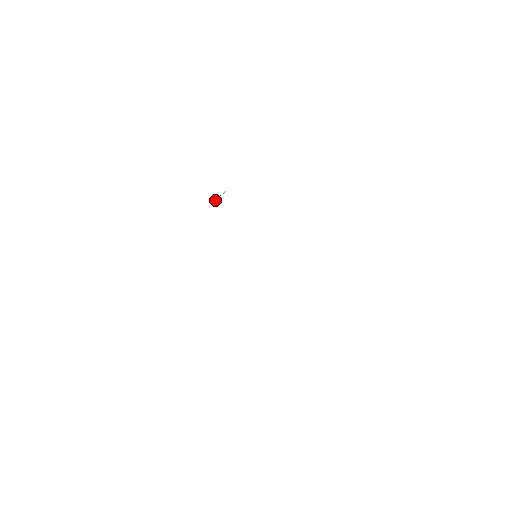
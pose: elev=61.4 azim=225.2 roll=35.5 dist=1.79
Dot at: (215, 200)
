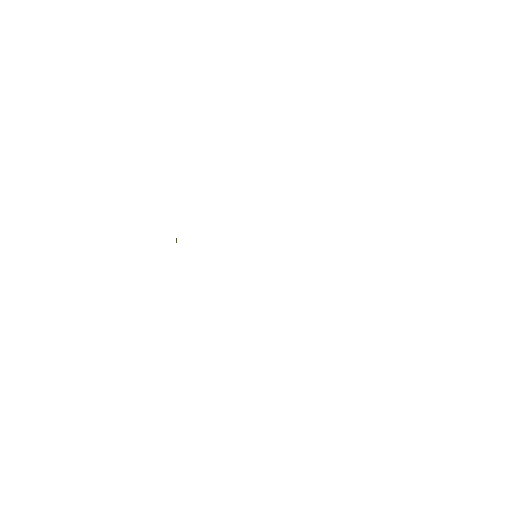
Dot at: occluded
